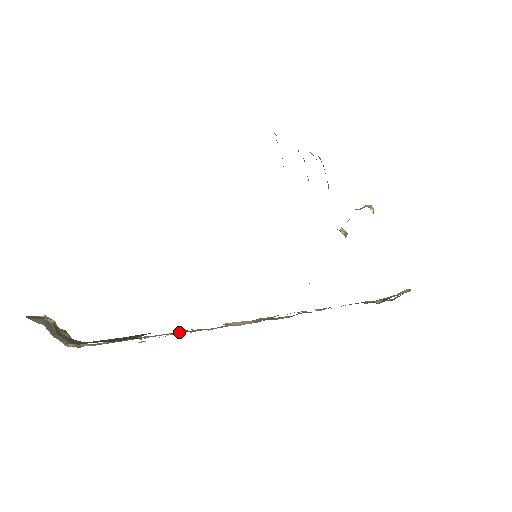
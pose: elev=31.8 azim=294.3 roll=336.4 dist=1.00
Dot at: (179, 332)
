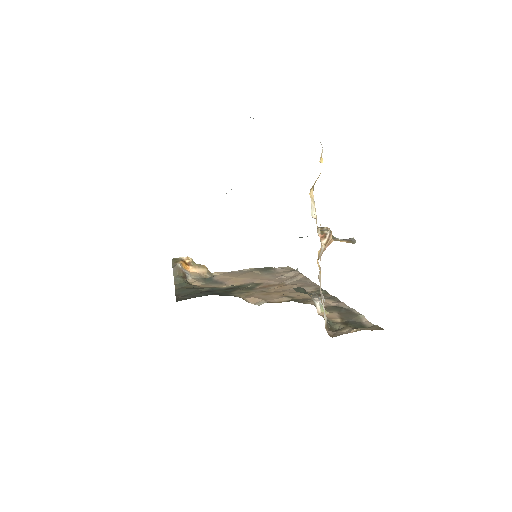
Dot at: (253, 285)
